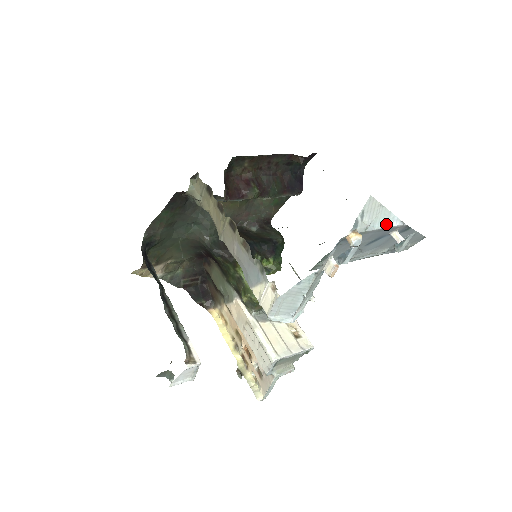
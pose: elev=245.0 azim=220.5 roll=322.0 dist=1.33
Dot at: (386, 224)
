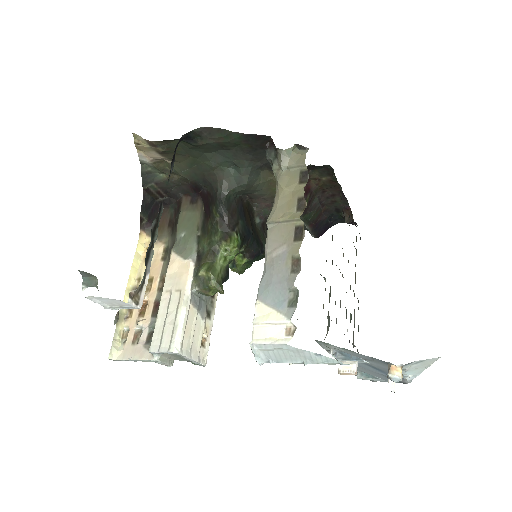
Dot at: occluded
